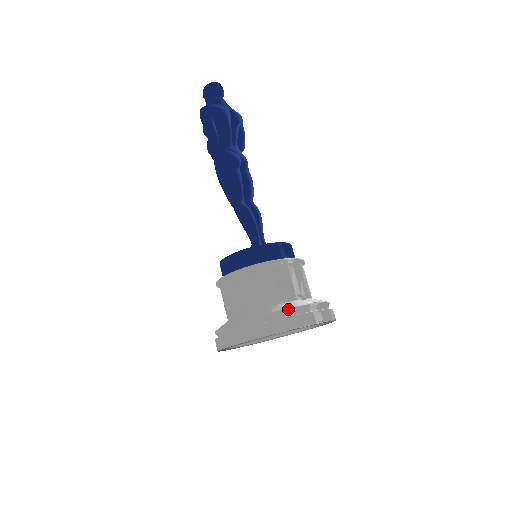
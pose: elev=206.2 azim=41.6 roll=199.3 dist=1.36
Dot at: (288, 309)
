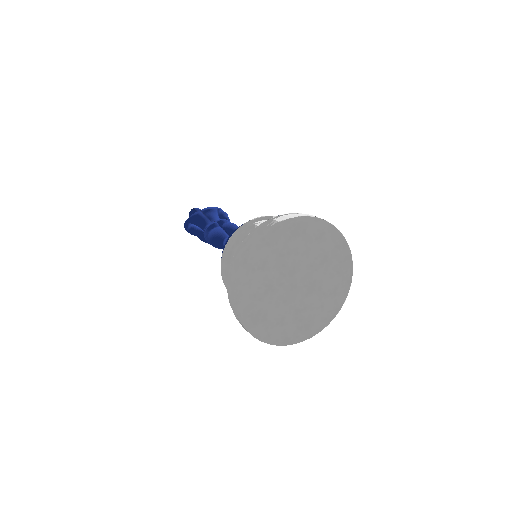
Dot at: (242, 243)
